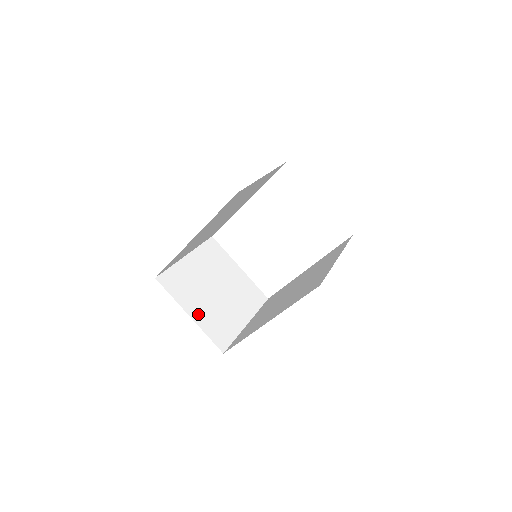
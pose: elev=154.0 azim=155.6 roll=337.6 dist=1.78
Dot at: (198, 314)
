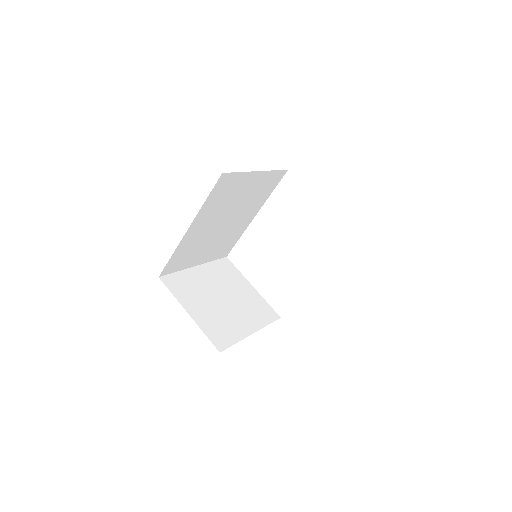
Dot at: (198, 314)
